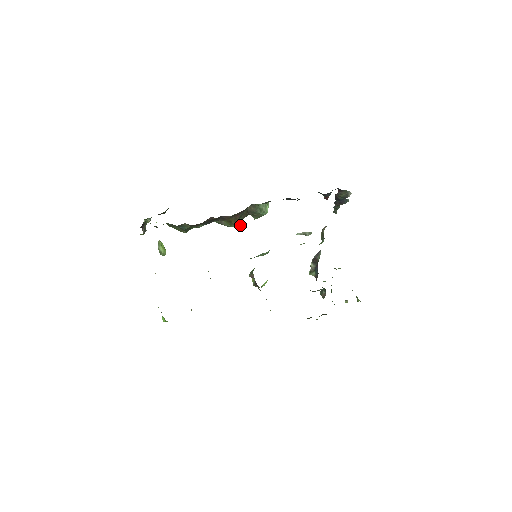
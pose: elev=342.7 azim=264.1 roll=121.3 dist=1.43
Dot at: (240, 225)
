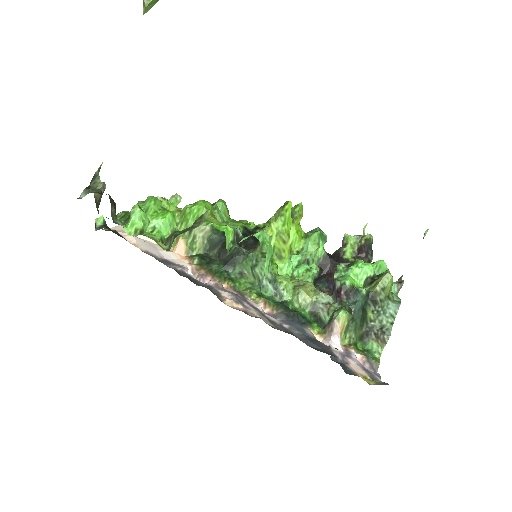
Dot at: occluded
